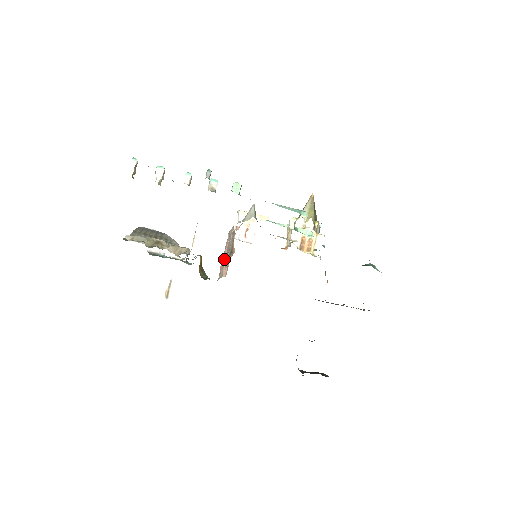
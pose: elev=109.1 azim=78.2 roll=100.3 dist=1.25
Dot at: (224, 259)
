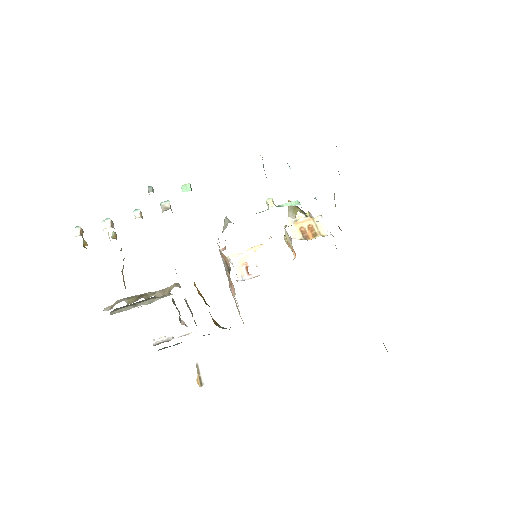
Dot at: occluded
